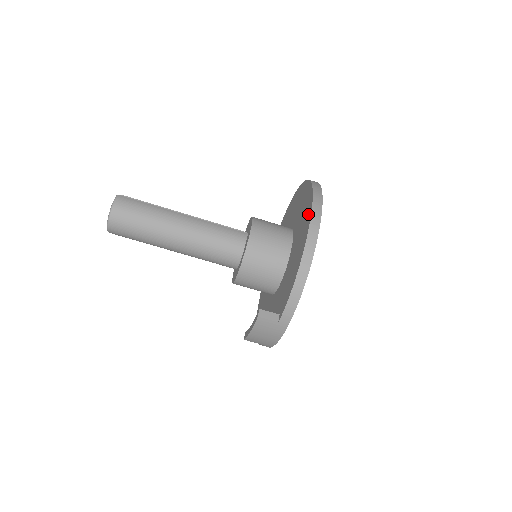
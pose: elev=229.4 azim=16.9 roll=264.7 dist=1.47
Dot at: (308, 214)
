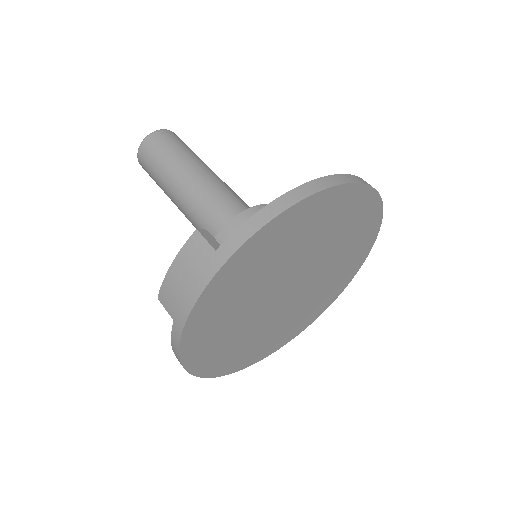
Dot at: occluded
